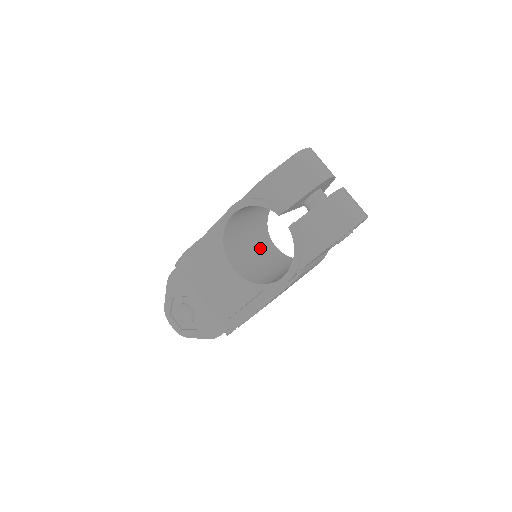
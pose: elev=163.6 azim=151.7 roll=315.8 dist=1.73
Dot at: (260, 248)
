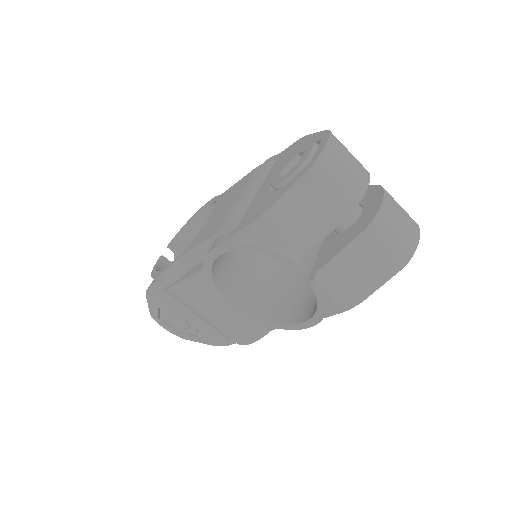
Dot at: occluded
